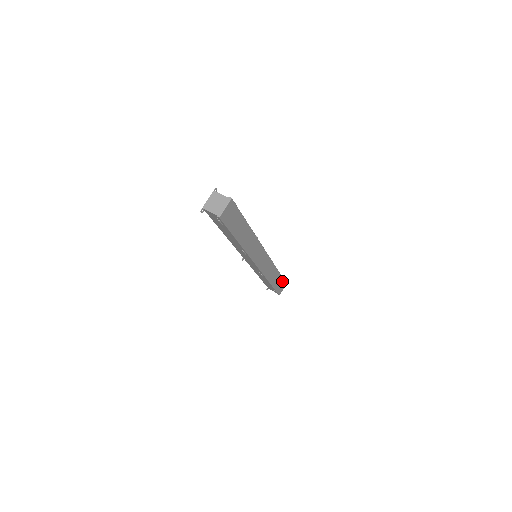
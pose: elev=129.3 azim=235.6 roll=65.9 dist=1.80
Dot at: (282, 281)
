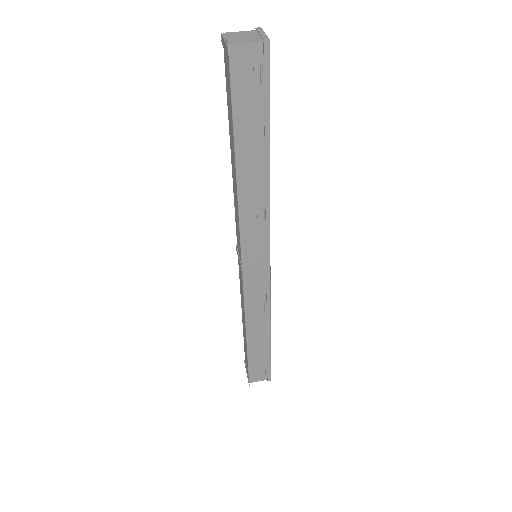
Dot at: occluded
